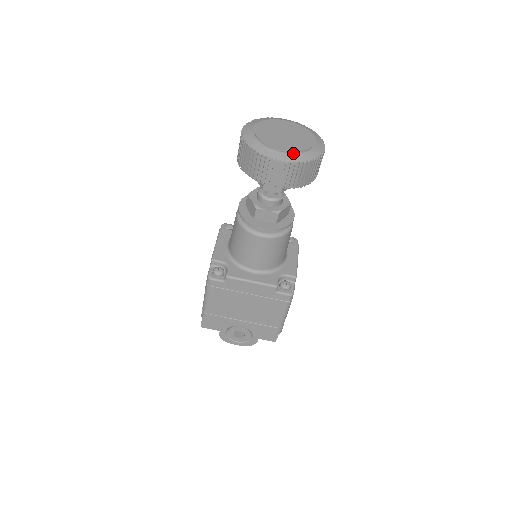
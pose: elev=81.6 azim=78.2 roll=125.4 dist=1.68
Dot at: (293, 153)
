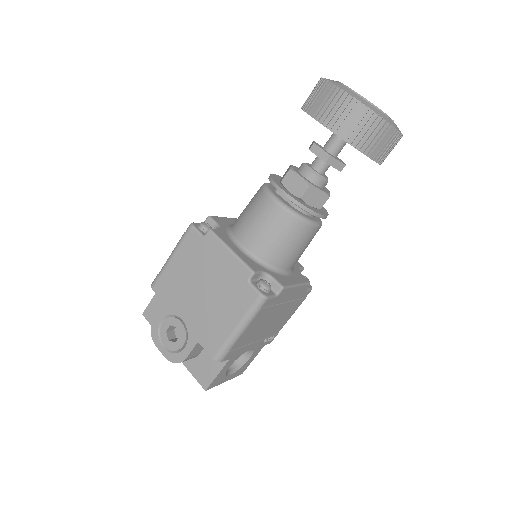
Dot at: (364, 99)
